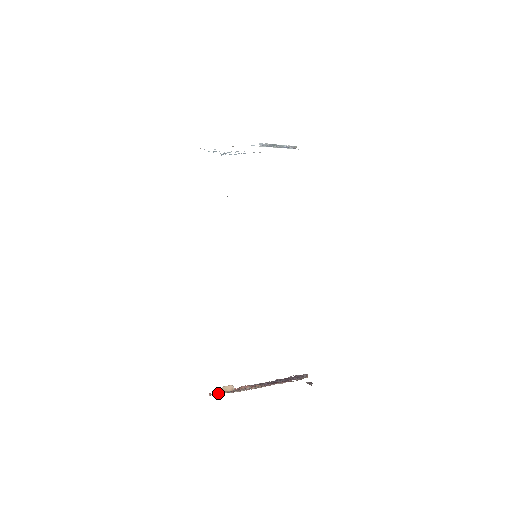
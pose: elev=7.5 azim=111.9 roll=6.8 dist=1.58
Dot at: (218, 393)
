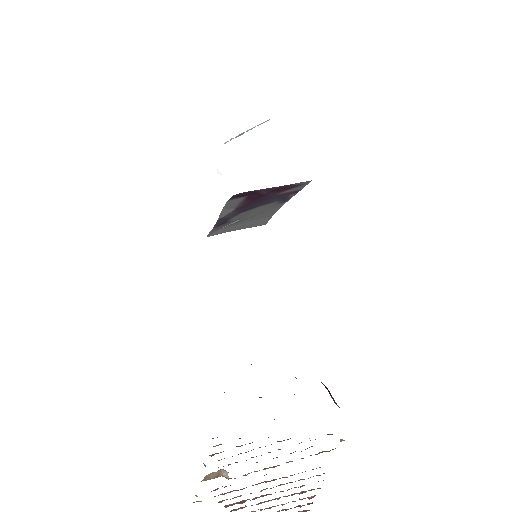
Dot at: occluded
